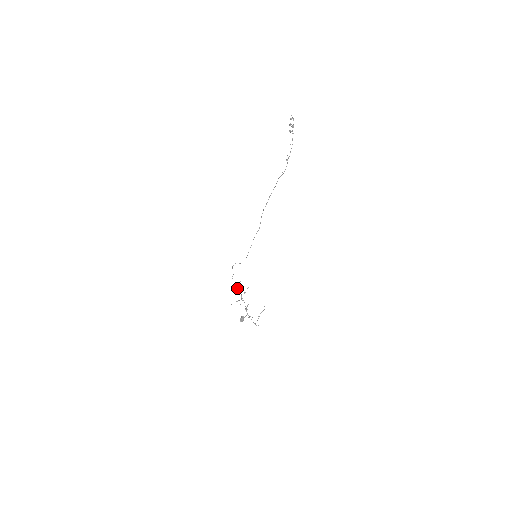
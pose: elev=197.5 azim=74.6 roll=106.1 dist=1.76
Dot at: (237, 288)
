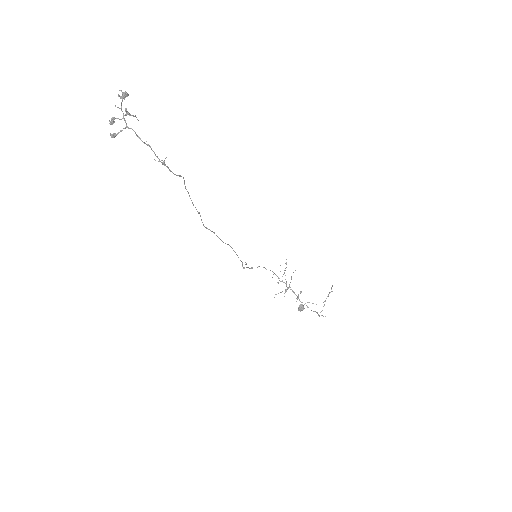
Dot at: (277, 276)
